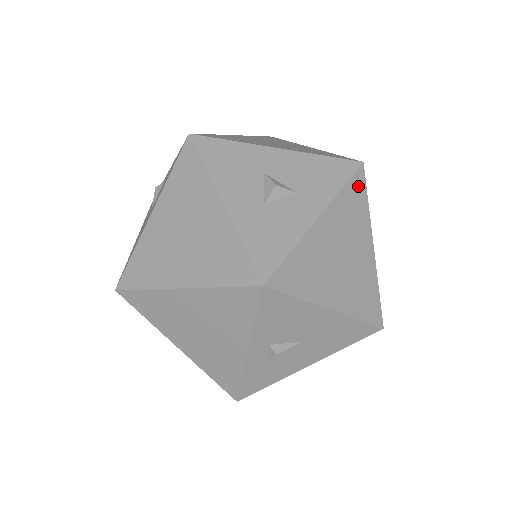
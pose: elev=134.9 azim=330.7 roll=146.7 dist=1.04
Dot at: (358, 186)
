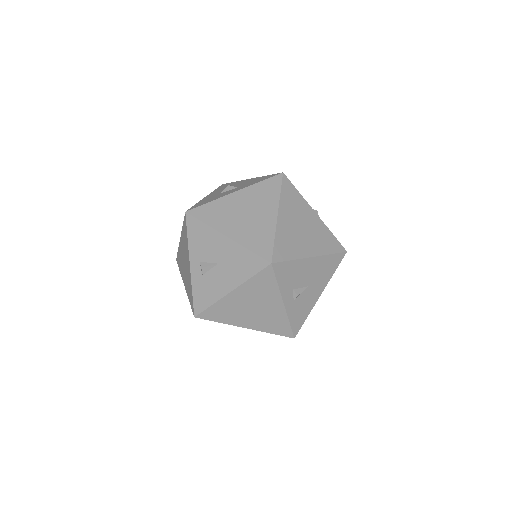
Dot at: (274, 183)
